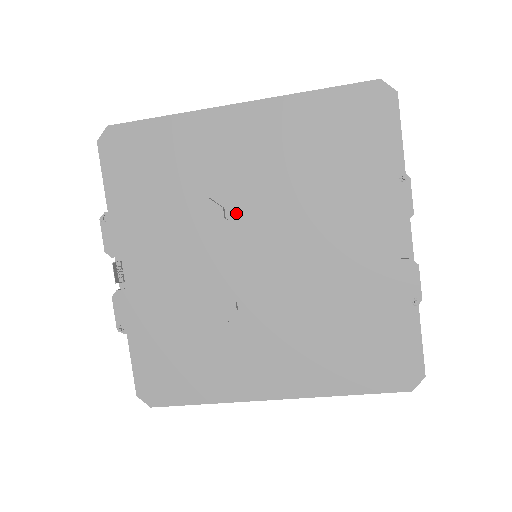
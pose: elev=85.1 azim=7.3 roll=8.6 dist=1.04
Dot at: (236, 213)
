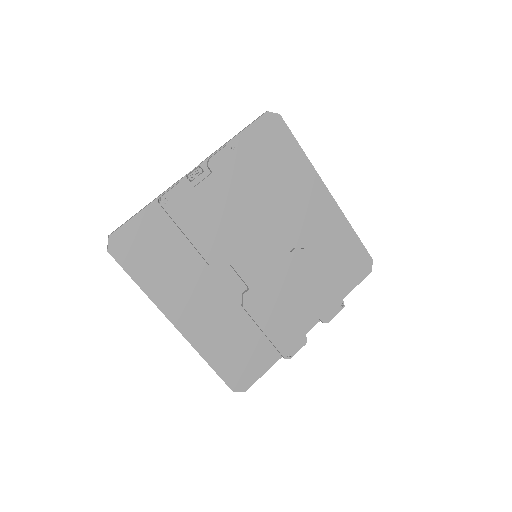
Dot at: occluded
